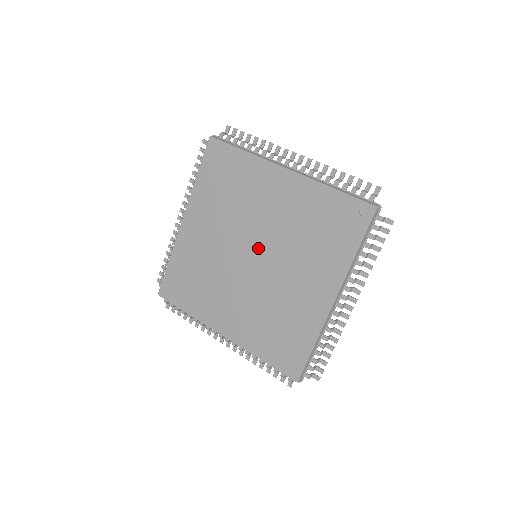
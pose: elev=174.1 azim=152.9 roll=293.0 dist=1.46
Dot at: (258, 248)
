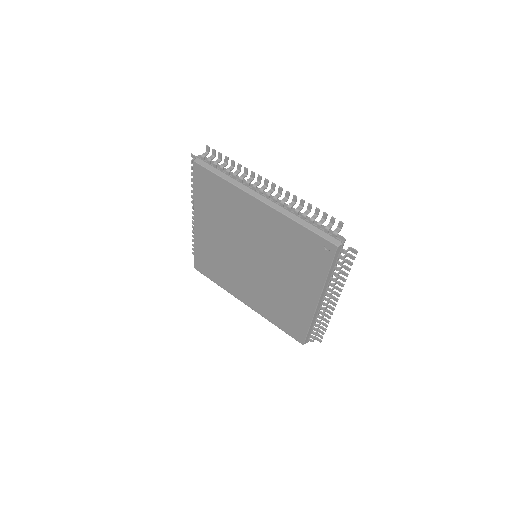
Dot at: (254, 255)
